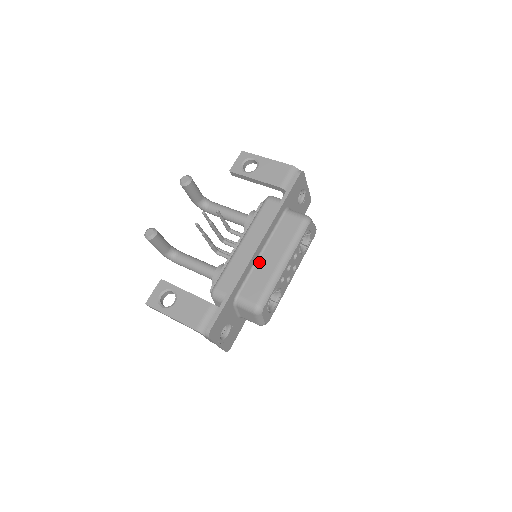
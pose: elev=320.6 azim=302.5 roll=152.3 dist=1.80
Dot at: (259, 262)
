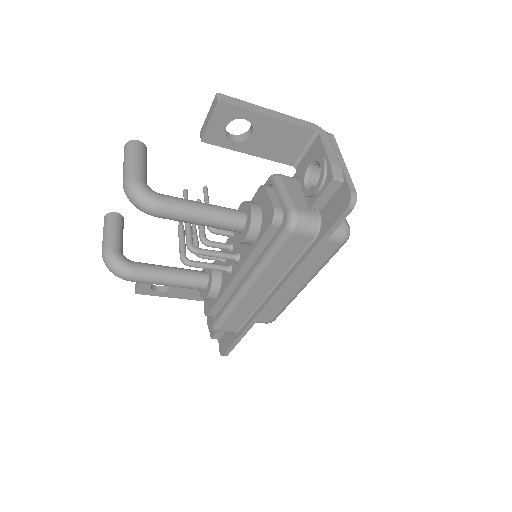
Dot at: occluded
